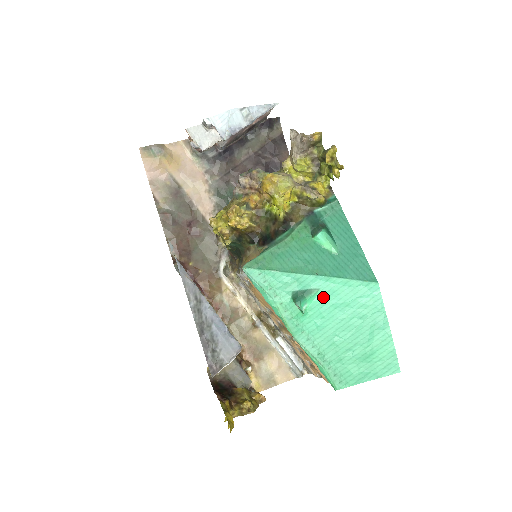
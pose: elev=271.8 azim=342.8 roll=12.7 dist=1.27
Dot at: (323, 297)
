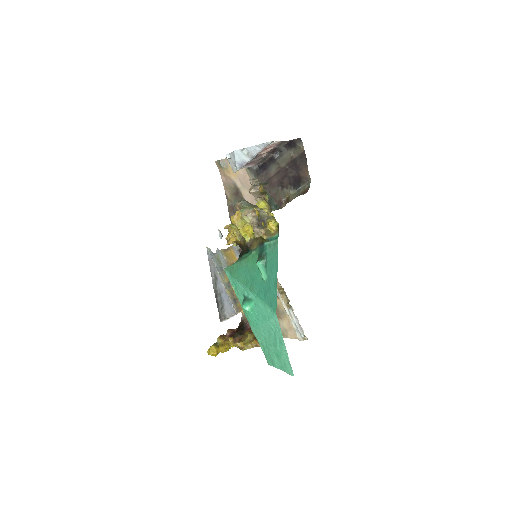
Dot at: (256, 306)
